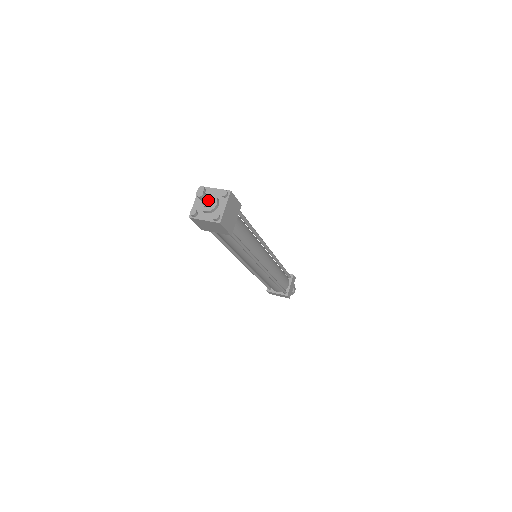
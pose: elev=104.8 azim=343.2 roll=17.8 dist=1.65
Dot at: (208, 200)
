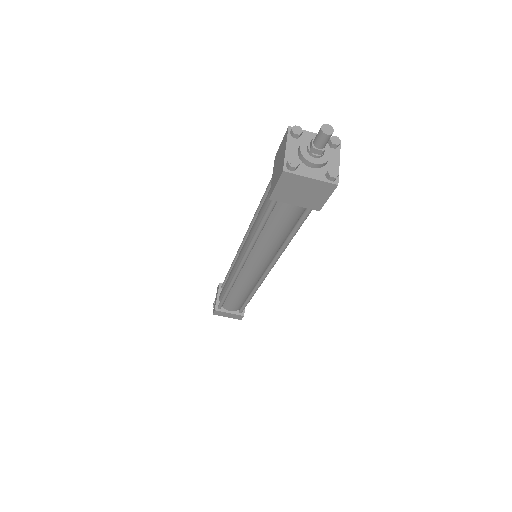
Dot at: (325, 146)
